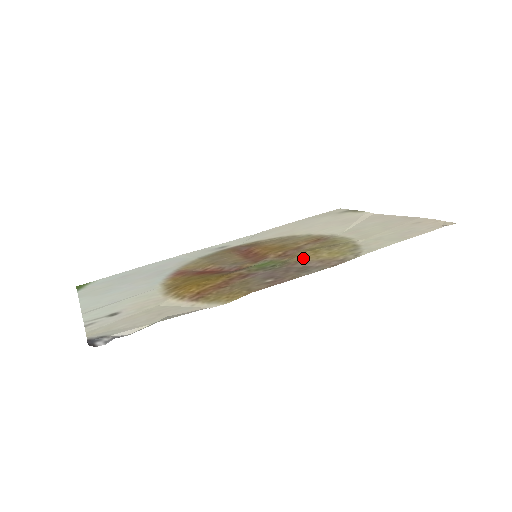
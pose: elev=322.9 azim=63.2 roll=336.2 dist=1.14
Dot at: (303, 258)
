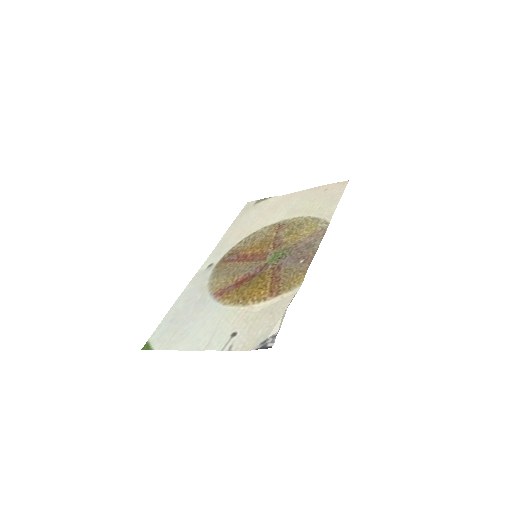
Dot at: (295, 240)
